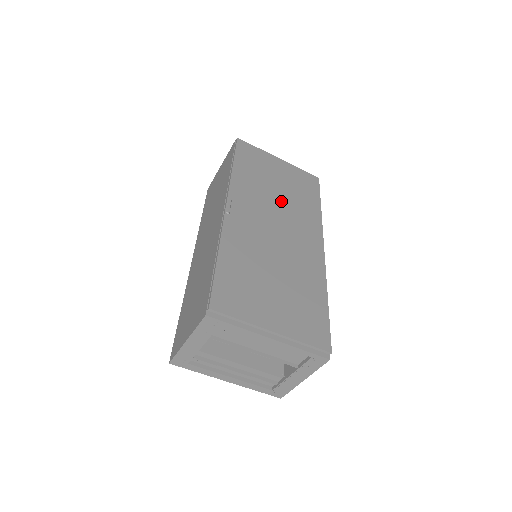
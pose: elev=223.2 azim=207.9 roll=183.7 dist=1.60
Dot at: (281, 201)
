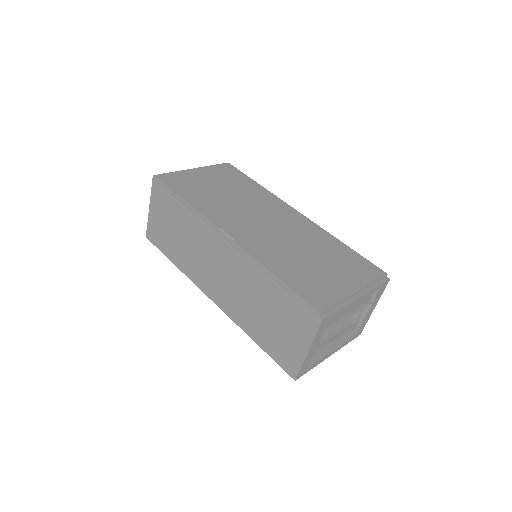
Dot at: (239, 200)
